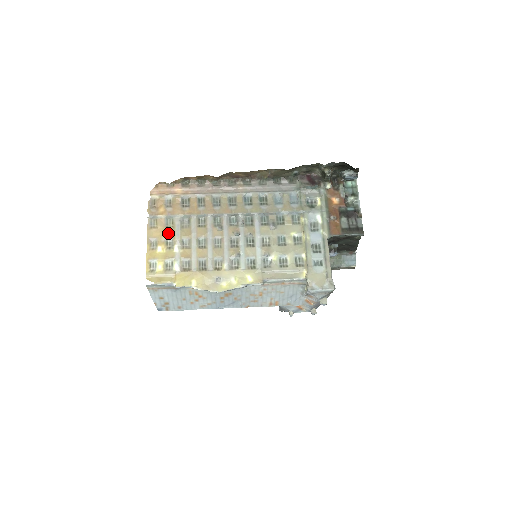
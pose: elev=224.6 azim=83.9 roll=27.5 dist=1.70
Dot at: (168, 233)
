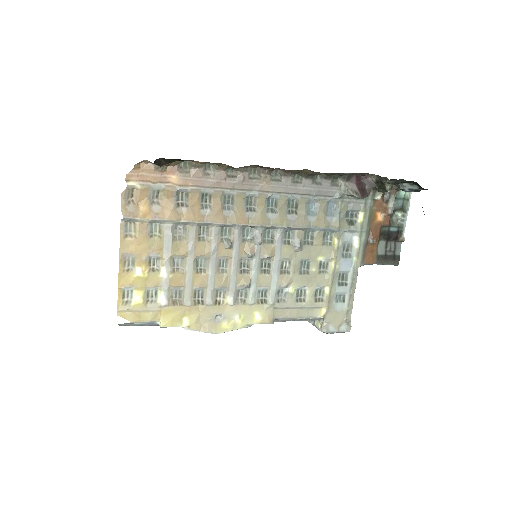
Dot at: (152, 247)
